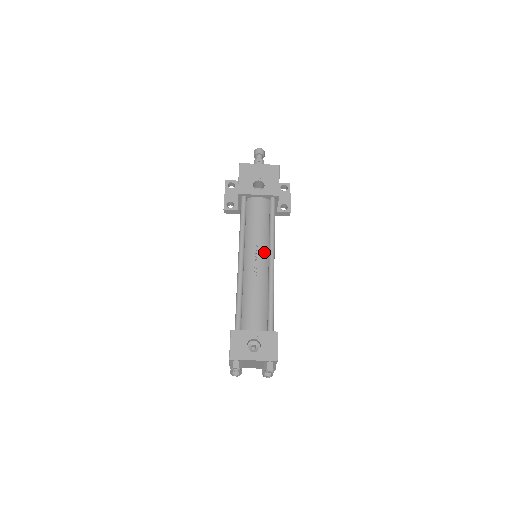
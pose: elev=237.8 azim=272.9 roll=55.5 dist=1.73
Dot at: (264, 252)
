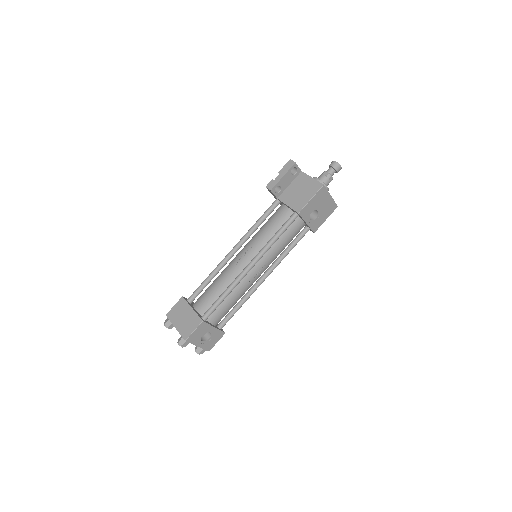
Dot at: occluded
